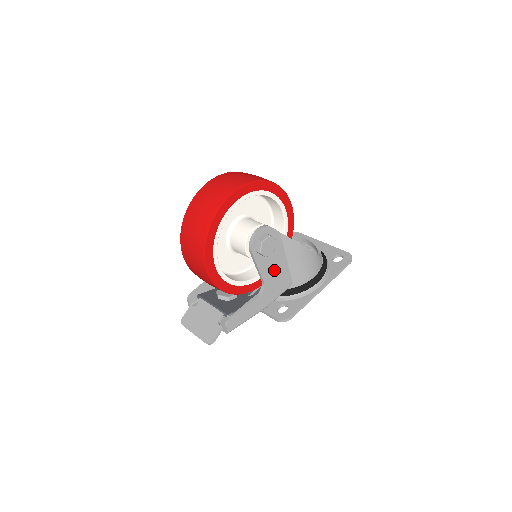
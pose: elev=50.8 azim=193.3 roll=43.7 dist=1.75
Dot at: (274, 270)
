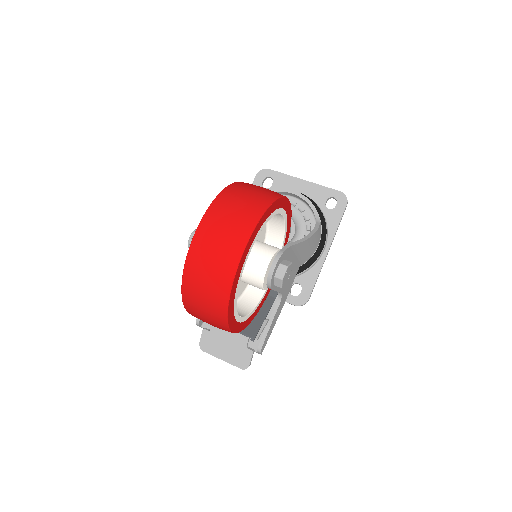
Dot at: occluded
